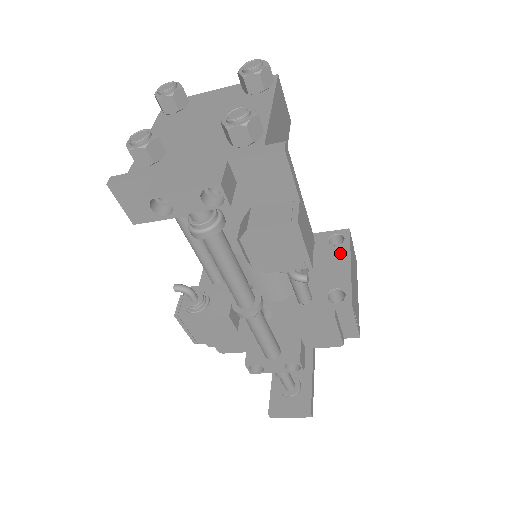
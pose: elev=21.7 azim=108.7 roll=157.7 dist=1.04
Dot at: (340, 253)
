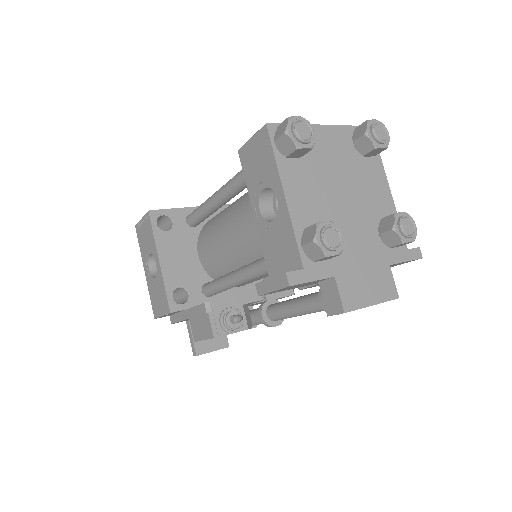
Dot at: occluded
